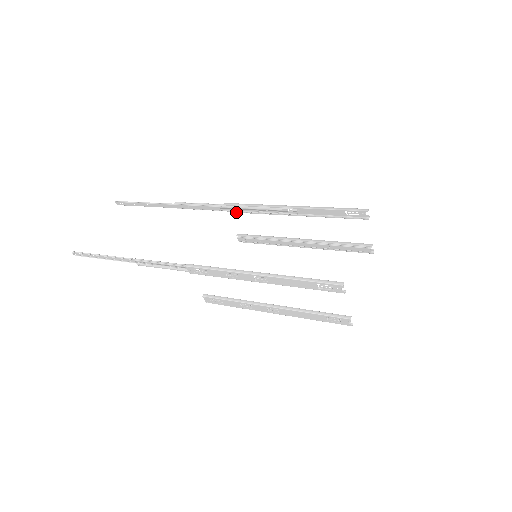
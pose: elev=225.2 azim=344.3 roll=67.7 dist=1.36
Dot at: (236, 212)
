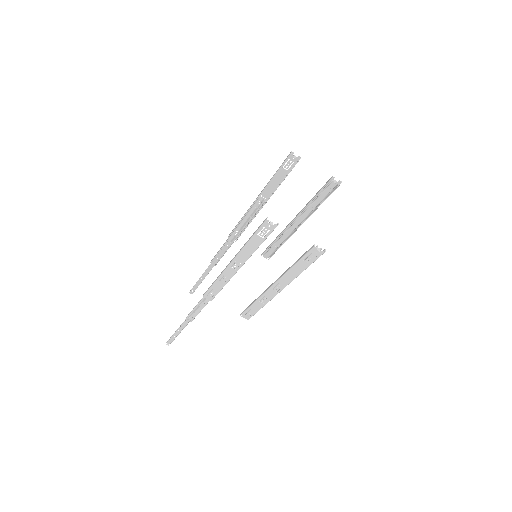
Dot at: (239, 236)
